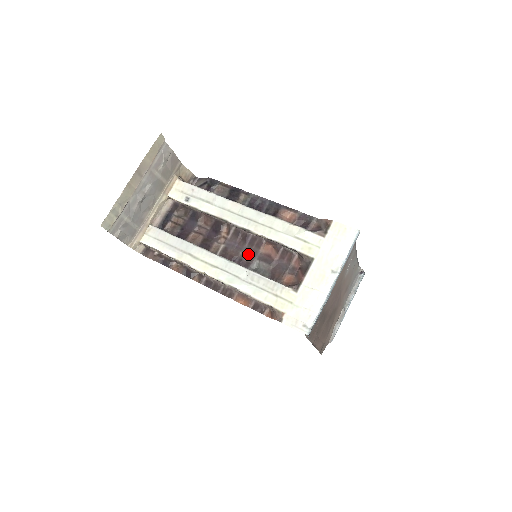
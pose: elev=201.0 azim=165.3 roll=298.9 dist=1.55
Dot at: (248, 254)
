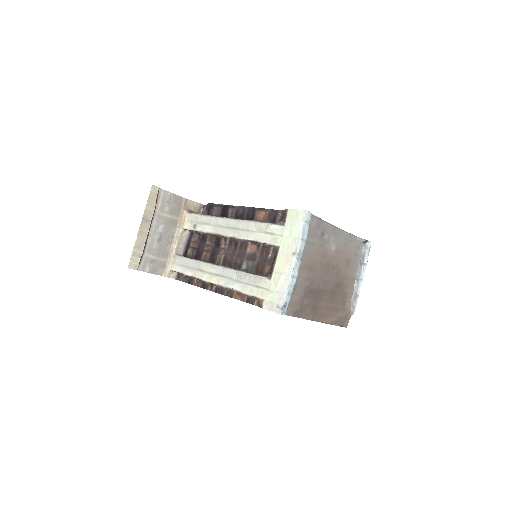
Dot at: (239, 257)
